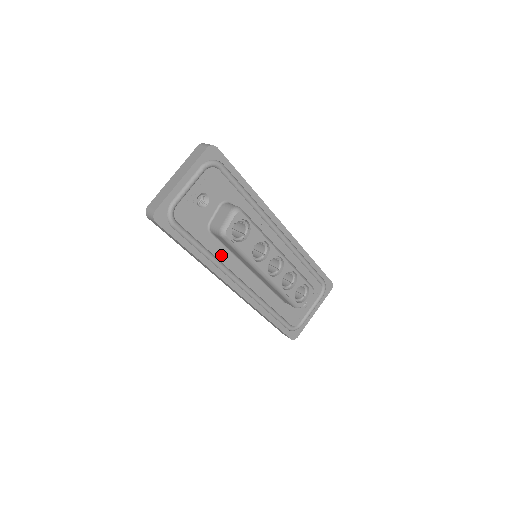
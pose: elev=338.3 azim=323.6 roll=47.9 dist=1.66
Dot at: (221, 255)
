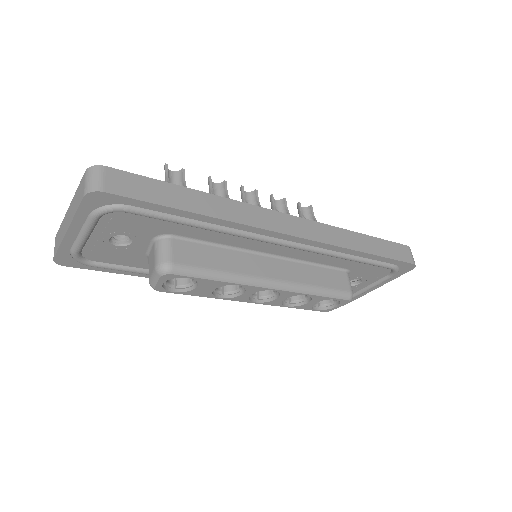
Dot at: occluded
